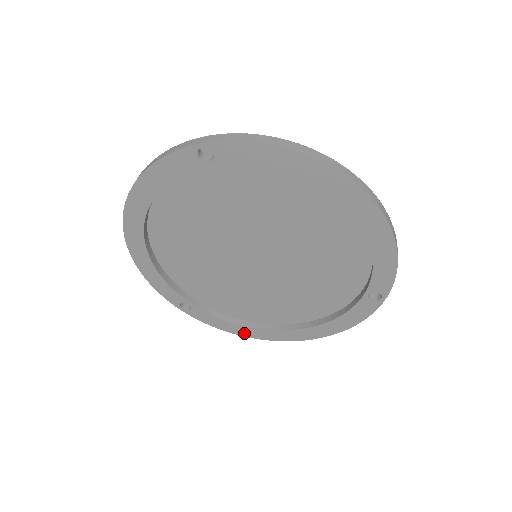
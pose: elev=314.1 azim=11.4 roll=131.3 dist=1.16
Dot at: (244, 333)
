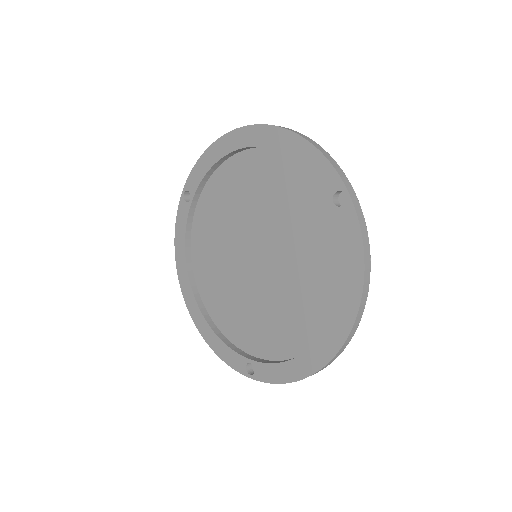
Dot at: (305, 370)
